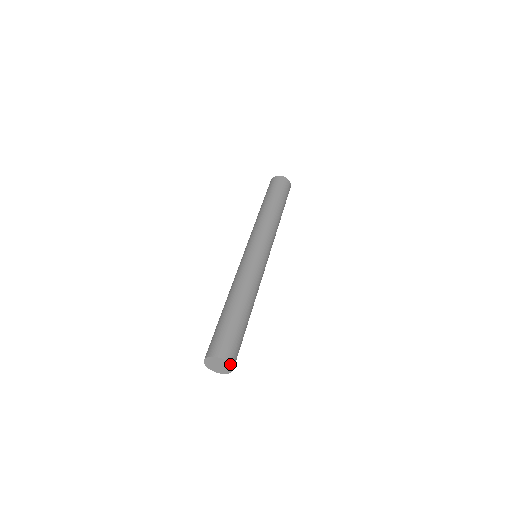
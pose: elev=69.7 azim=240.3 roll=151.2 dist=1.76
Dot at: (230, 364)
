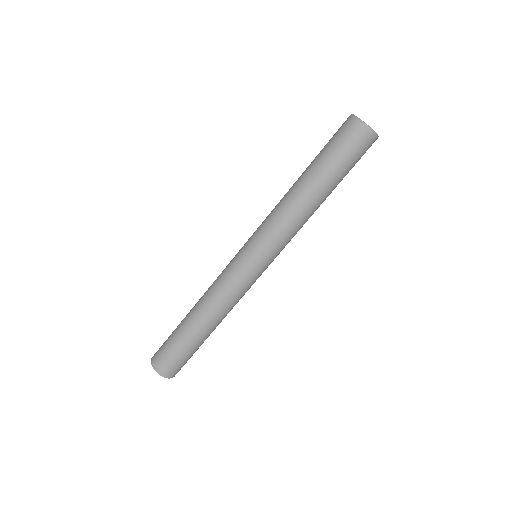
Dot at: (169, 378)
